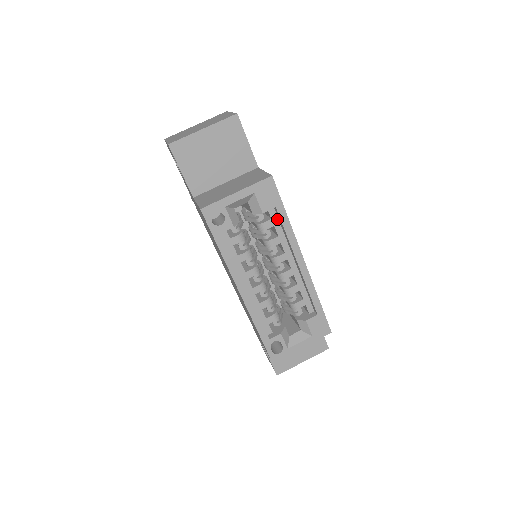
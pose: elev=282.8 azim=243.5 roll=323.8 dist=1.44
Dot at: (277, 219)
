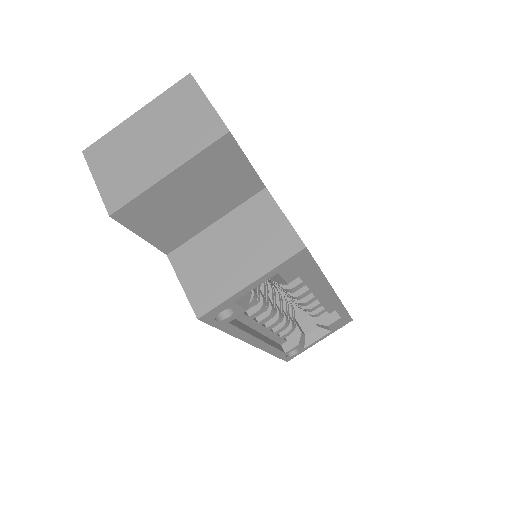
Dot at: occluded
